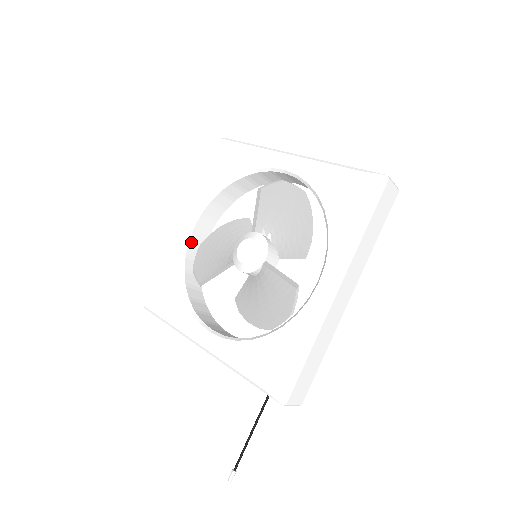
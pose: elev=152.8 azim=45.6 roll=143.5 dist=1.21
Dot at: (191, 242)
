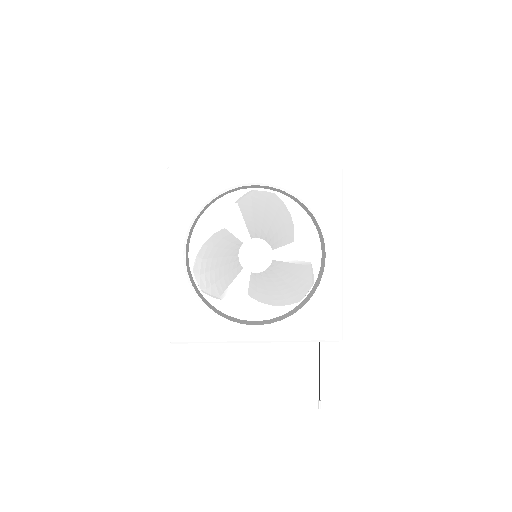
Dot at: (187, 269)
